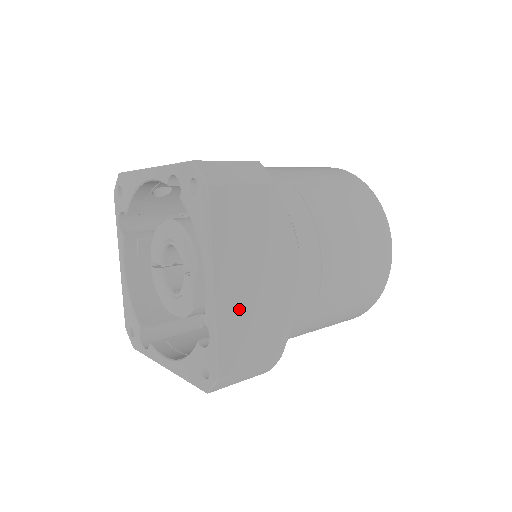
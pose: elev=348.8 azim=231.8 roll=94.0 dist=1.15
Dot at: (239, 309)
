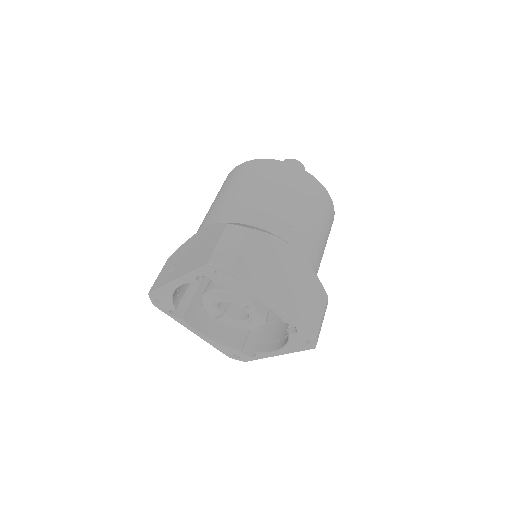
Dot at: (294, 301)
